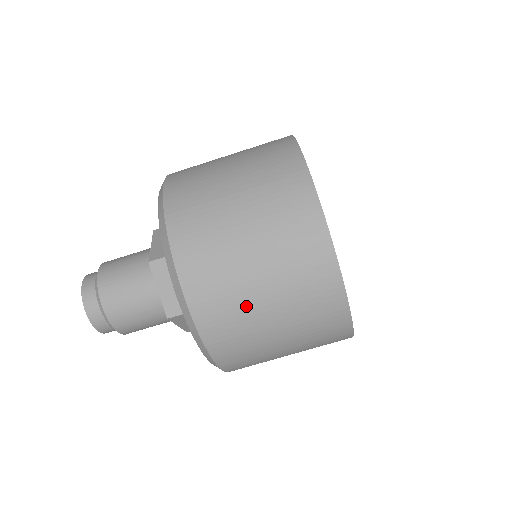
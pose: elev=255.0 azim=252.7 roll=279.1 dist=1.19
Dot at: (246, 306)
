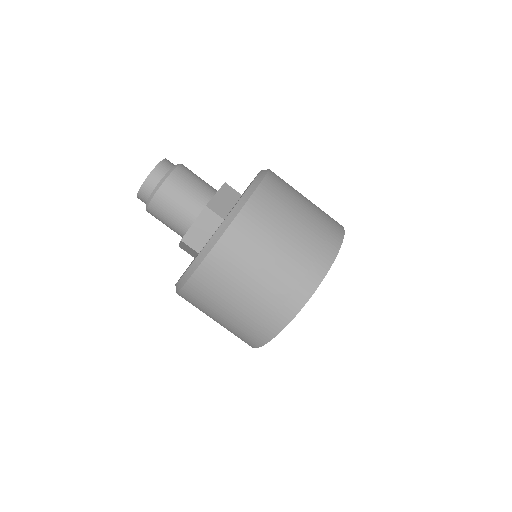
Dot at: (280, 222)
